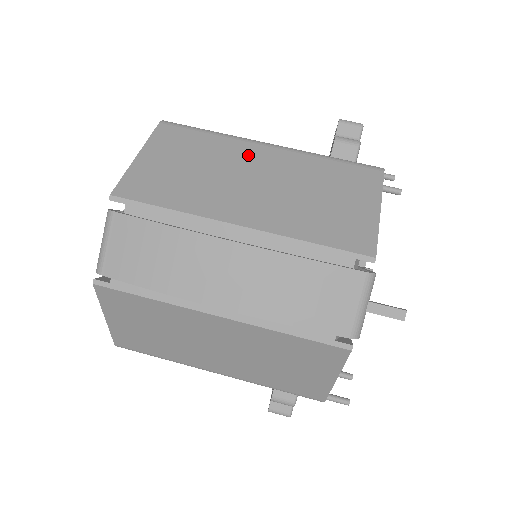
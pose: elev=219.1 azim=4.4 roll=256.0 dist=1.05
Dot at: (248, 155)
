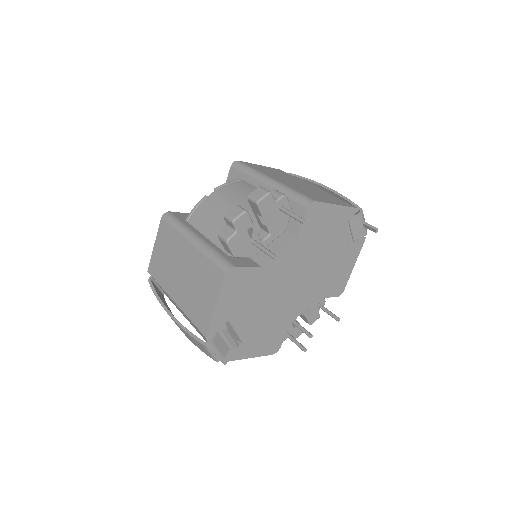
Dot at: (182, 250)
